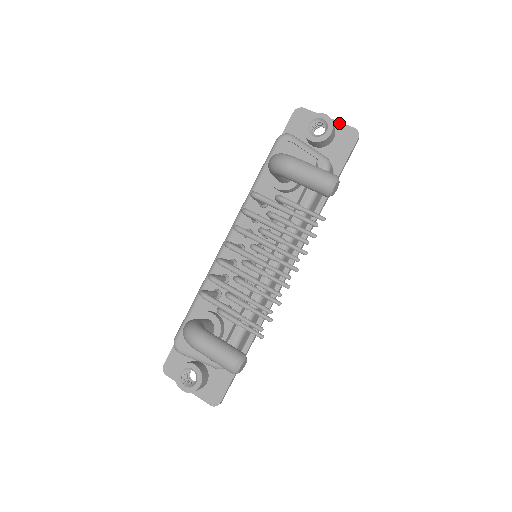
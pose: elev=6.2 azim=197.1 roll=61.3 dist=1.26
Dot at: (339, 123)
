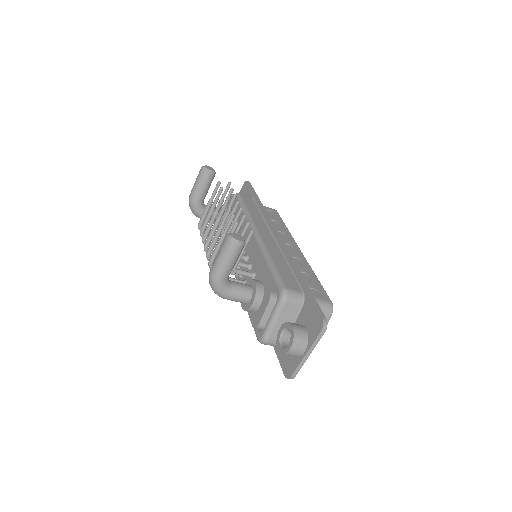
Dot at: occluded
